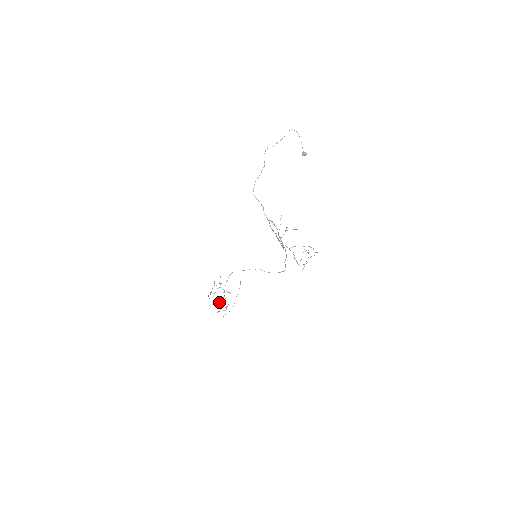
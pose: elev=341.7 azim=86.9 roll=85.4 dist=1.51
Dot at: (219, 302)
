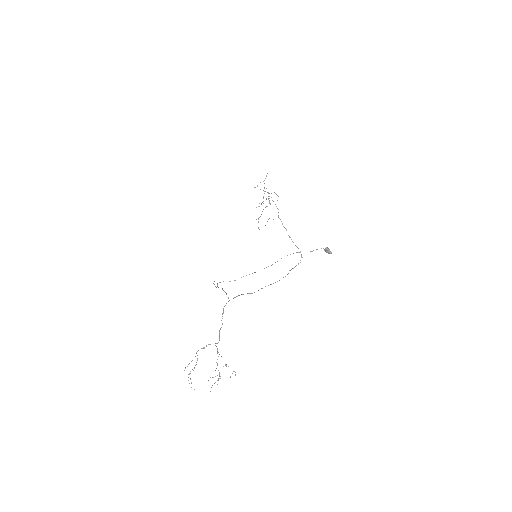
Dot at: (263, 197)
